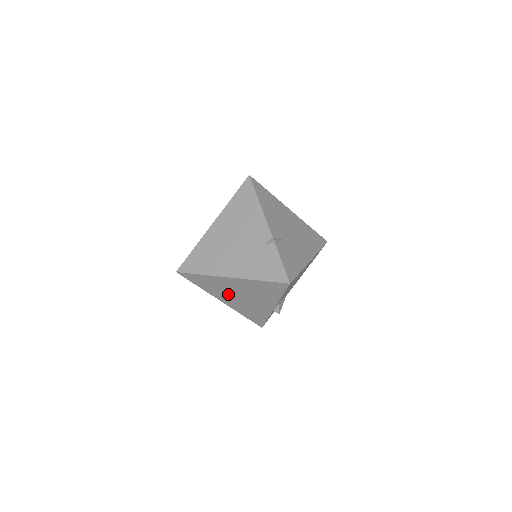
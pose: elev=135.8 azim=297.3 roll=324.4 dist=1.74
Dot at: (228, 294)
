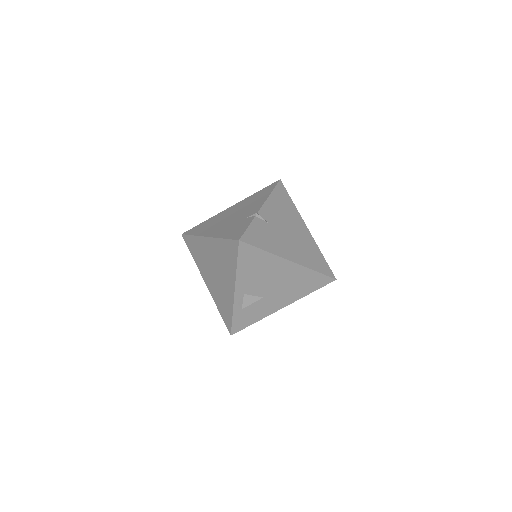
Dot at: (208, 268)
